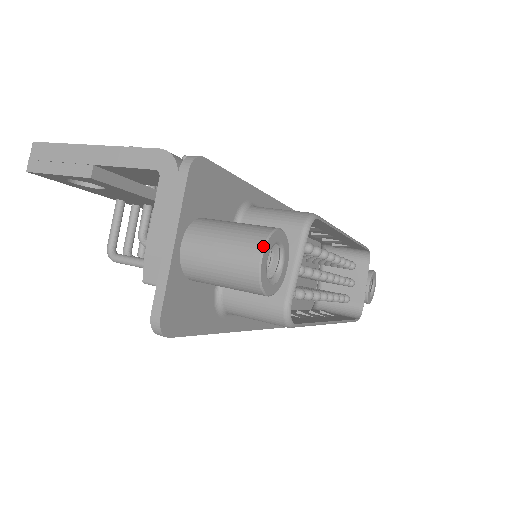
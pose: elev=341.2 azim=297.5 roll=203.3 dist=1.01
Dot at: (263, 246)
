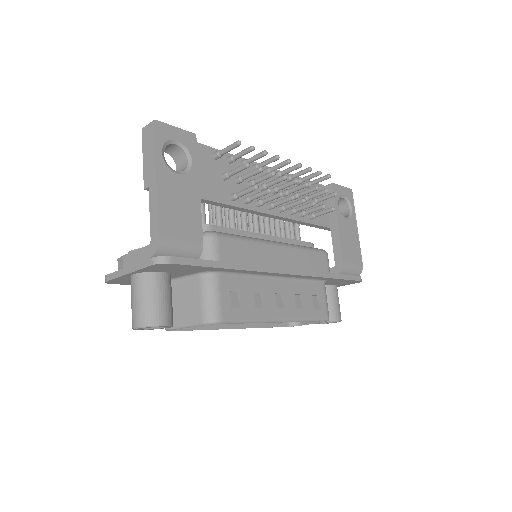
Dot at: (140, 327)
